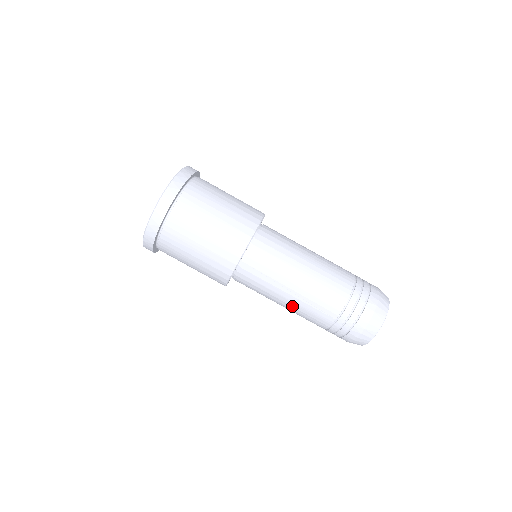
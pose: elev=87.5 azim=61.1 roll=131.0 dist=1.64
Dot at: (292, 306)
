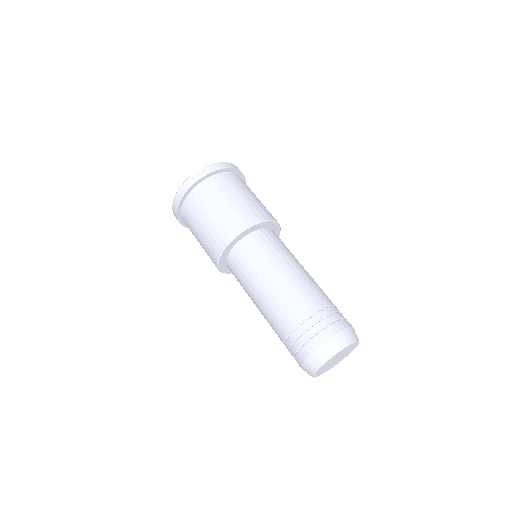
Dot at: (286, 280)
